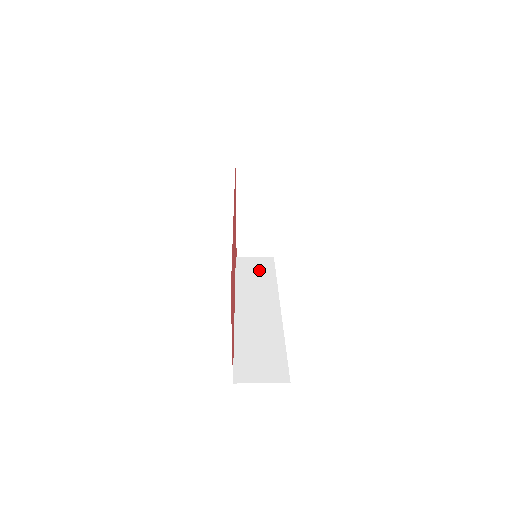
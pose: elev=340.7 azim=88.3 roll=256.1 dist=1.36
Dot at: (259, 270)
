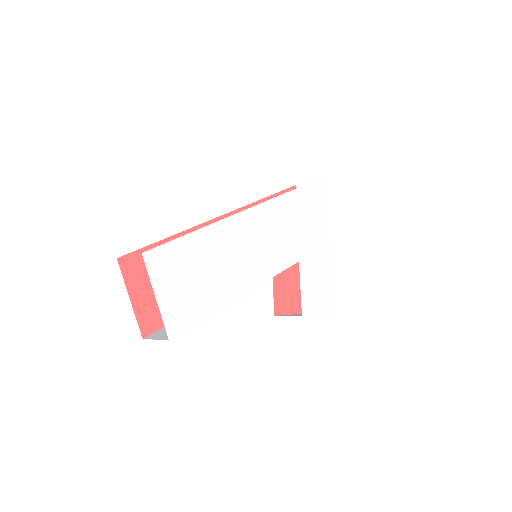
Dot at: occluded
